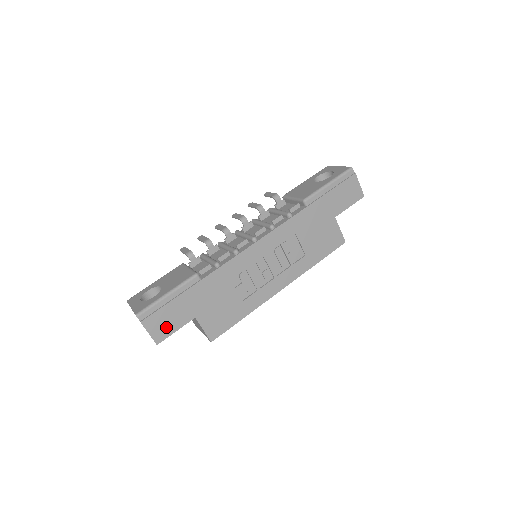
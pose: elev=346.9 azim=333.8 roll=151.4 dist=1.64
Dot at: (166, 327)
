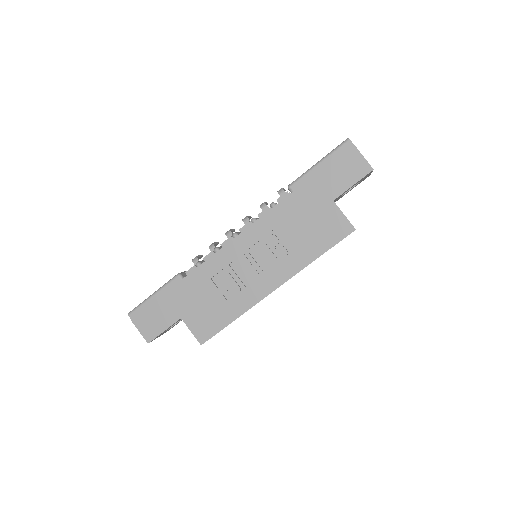
Dot at: (154, 326)
